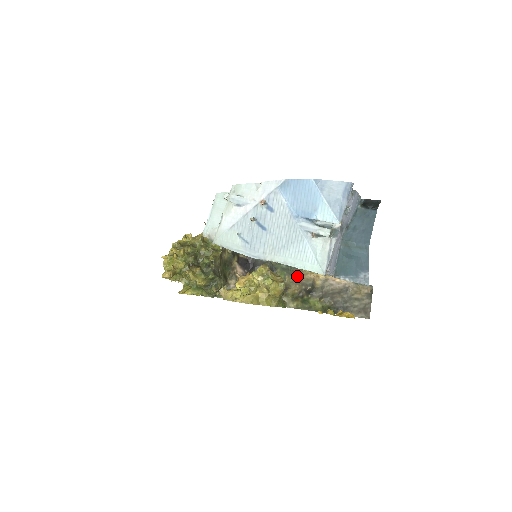
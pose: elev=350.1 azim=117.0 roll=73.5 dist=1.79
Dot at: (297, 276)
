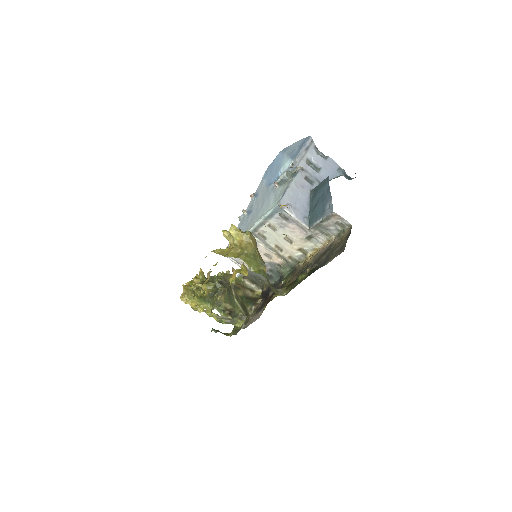
Dot at: (297, 270)
